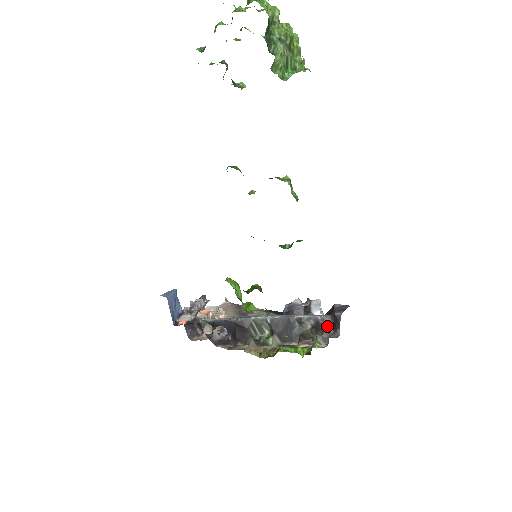
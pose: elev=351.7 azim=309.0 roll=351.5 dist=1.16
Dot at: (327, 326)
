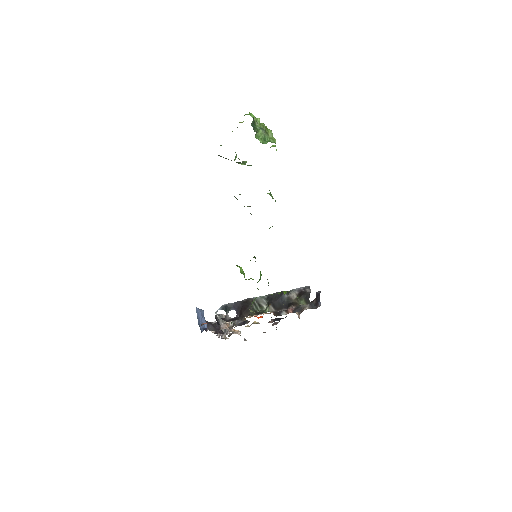
Dot at: (308, 293)
